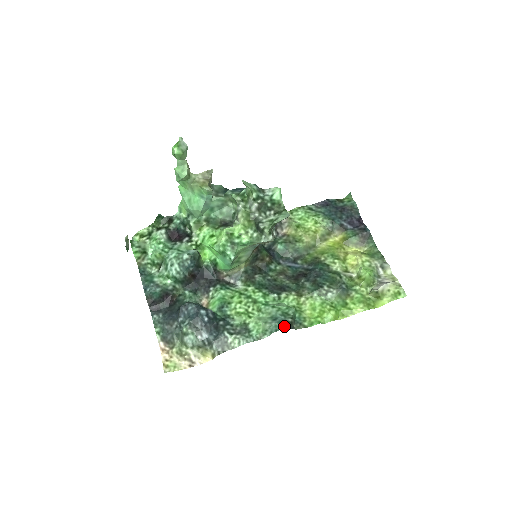
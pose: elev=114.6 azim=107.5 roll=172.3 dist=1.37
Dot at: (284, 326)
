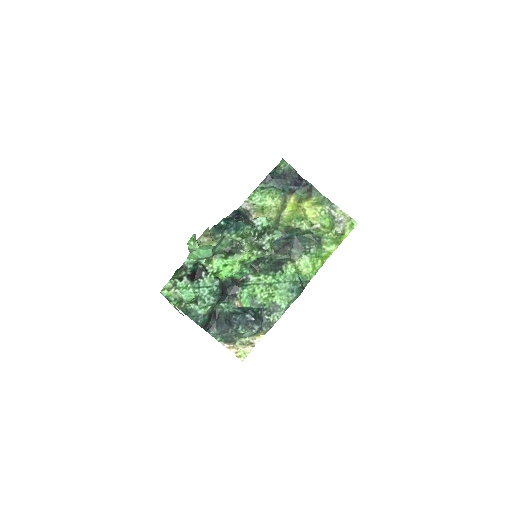
Dot at: (300, 292)
